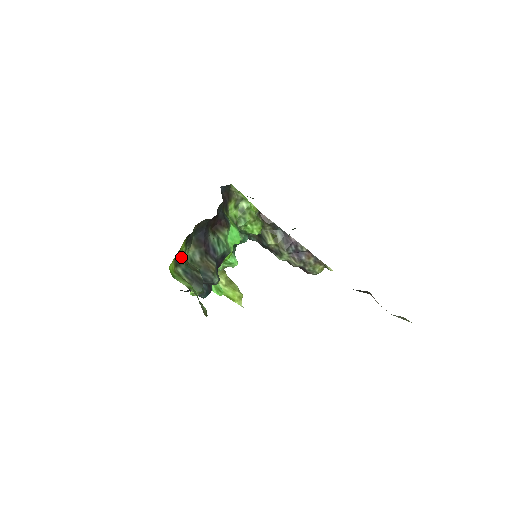
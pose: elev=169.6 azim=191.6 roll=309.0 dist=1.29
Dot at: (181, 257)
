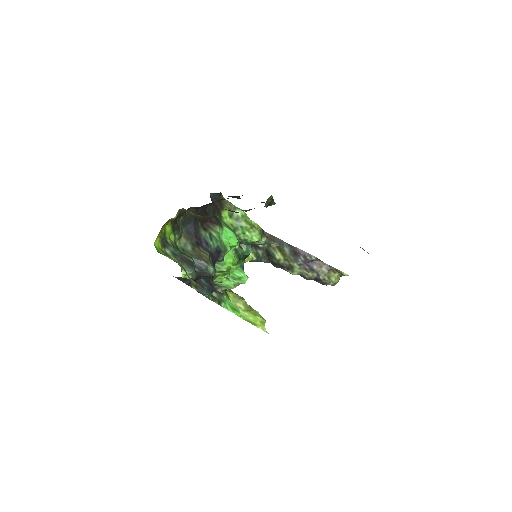
Dot at: (168, 240)
